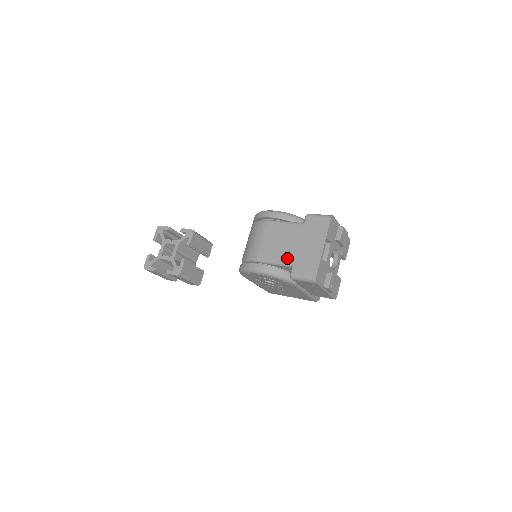
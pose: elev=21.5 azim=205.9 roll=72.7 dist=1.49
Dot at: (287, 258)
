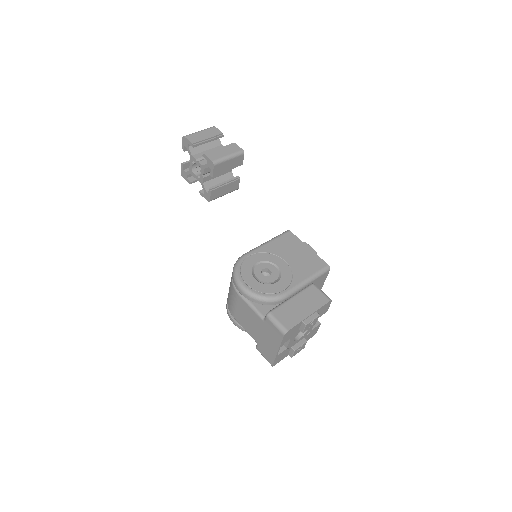
Dot at: (253, 336)
